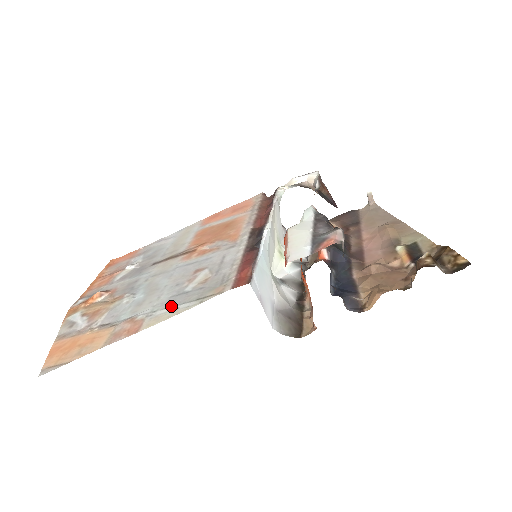
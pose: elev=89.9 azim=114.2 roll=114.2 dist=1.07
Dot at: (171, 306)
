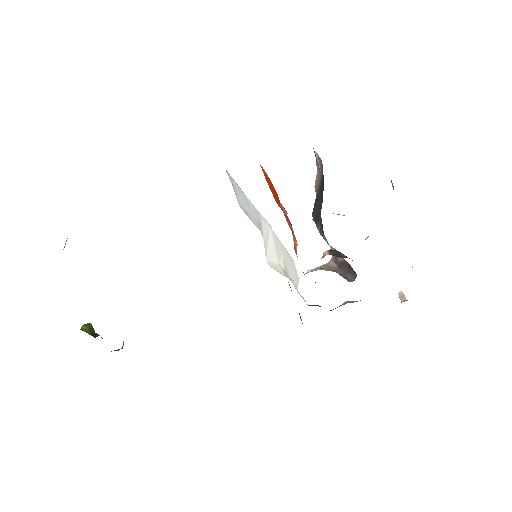
Dot at: occluded
